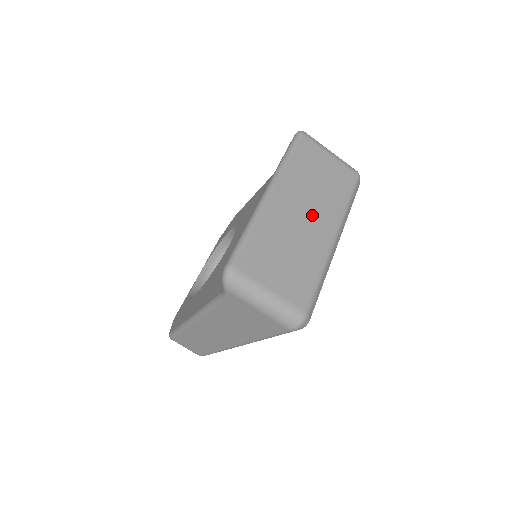
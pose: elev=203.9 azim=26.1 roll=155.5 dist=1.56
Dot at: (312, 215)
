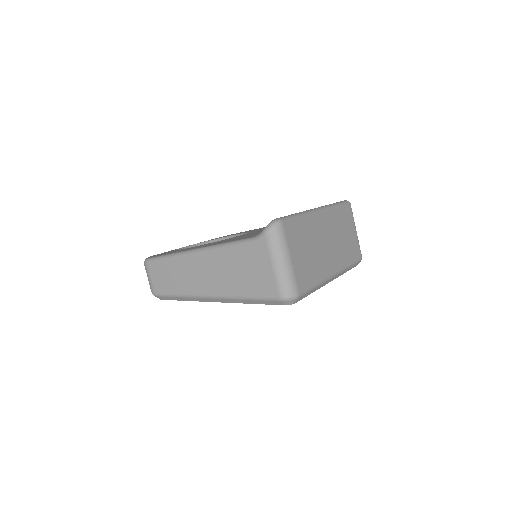
Dot at: (331, 248)
